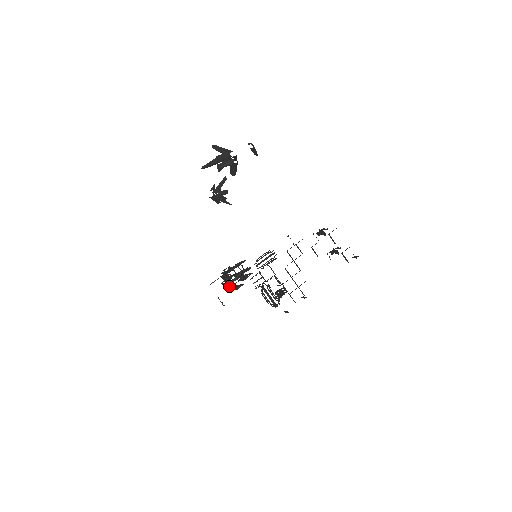
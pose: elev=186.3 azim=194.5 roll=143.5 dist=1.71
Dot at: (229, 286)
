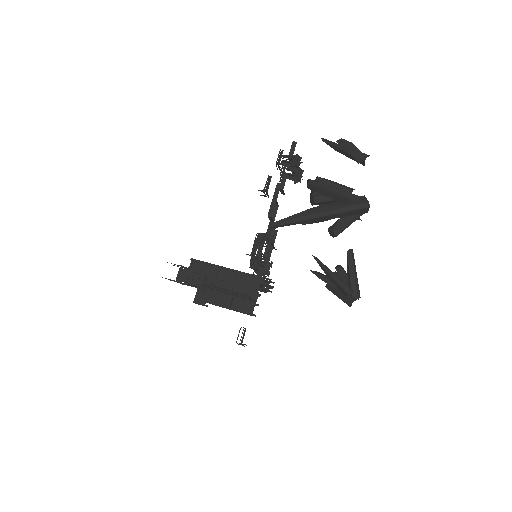
Dot at: occluded
